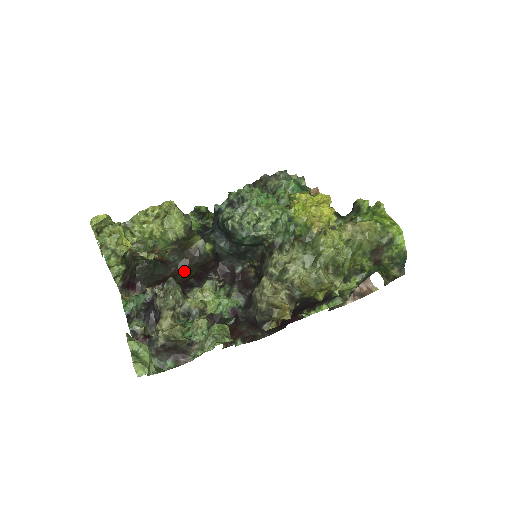
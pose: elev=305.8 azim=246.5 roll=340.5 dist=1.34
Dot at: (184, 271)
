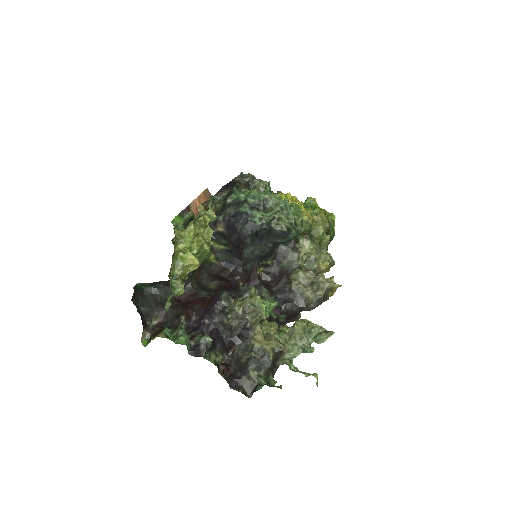
Dot at: (200, 287)
